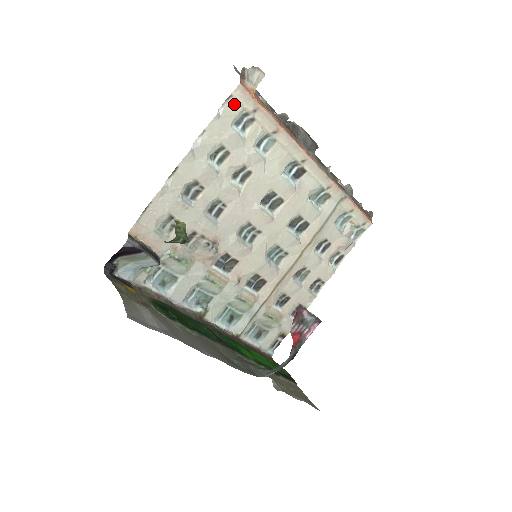
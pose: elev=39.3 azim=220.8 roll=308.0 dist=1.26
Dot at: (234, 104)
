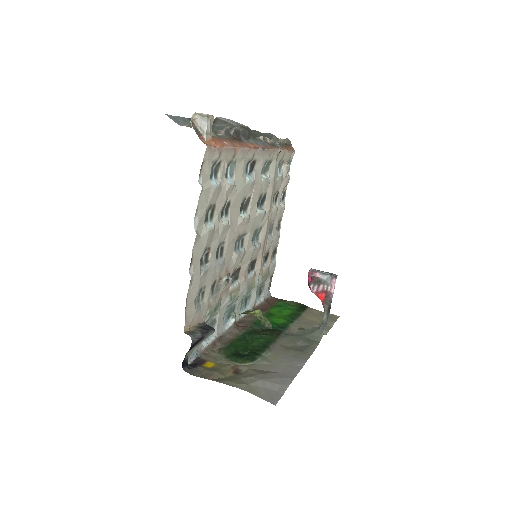
Dot at: (206, 166)
